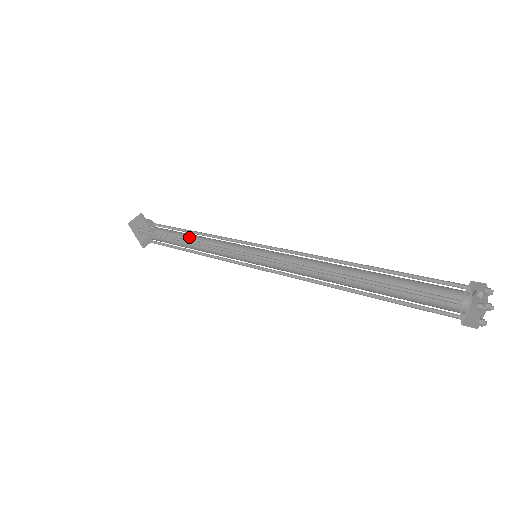
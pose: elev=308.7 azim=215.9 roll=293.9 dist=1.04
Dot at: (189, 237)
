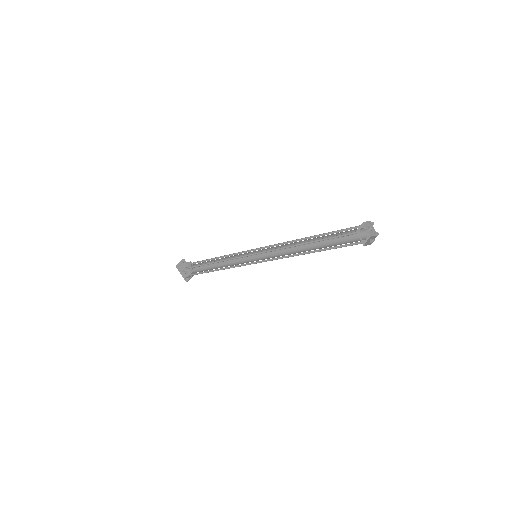
Dot at: (215, 263)
